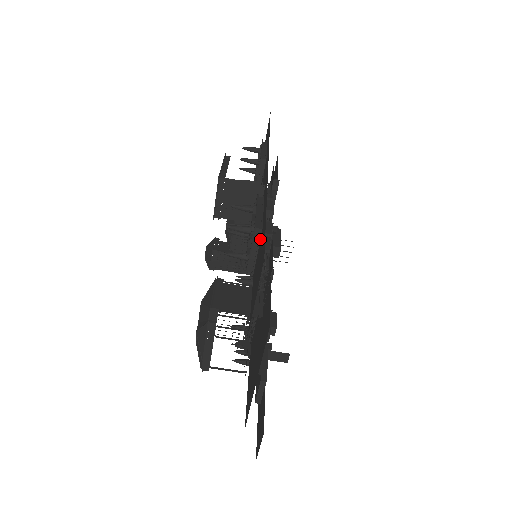
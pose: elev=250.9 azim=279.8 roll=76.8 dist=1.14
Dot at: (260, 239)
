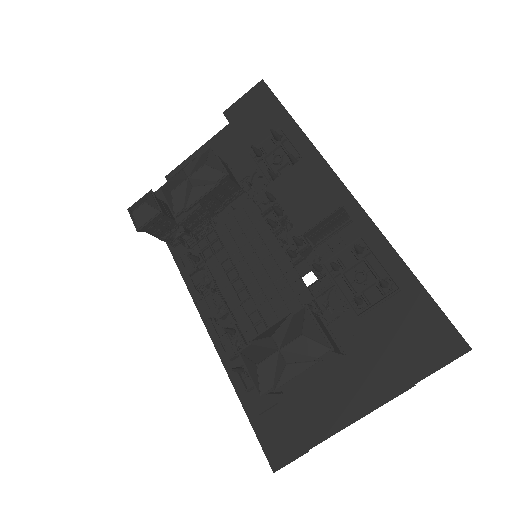
Dot at: (392, 297)
